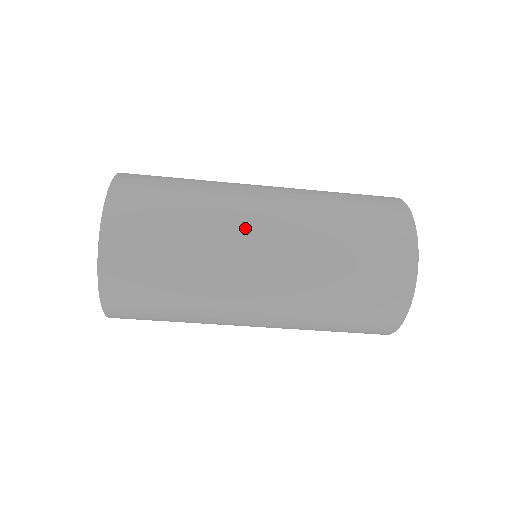
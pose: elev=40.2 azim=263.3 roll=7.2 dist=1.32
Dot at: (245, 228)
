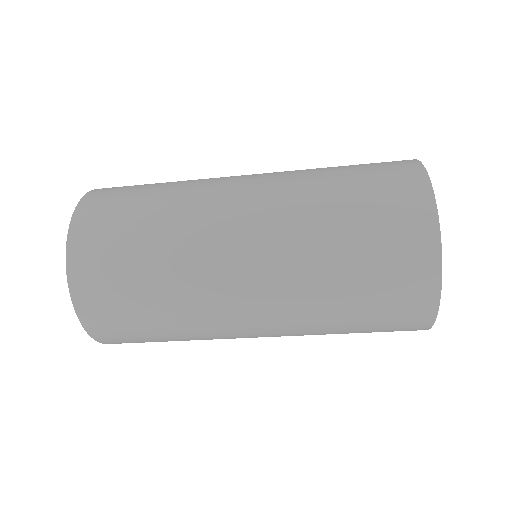
Dot at: (223, 185)
